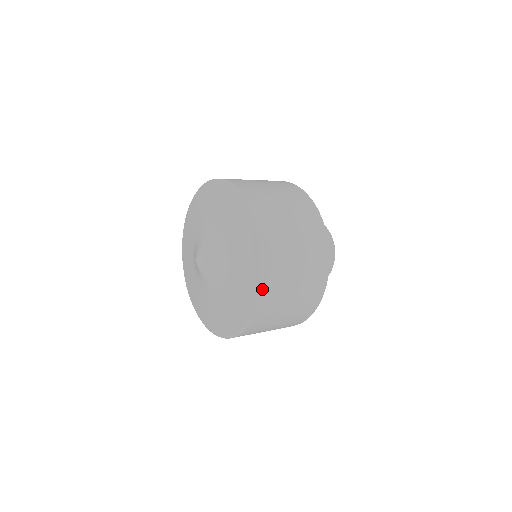
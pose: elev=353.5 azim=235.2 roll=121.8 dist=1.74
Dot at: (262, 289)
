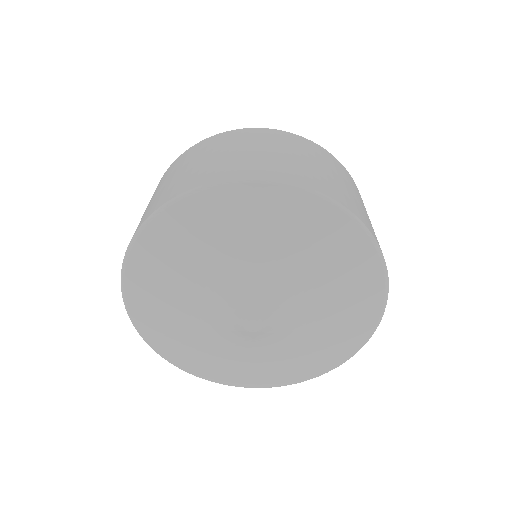
Dot at: (310, 378)
